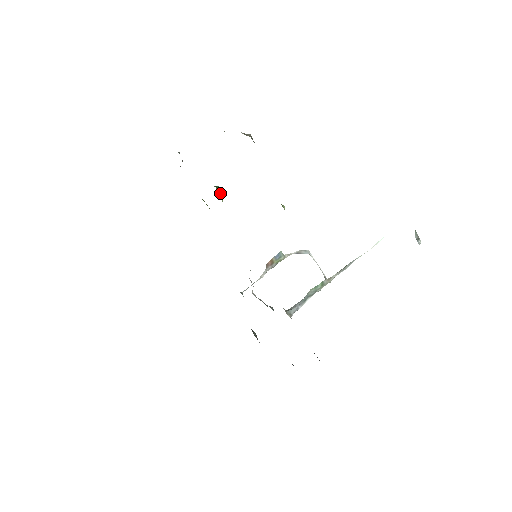
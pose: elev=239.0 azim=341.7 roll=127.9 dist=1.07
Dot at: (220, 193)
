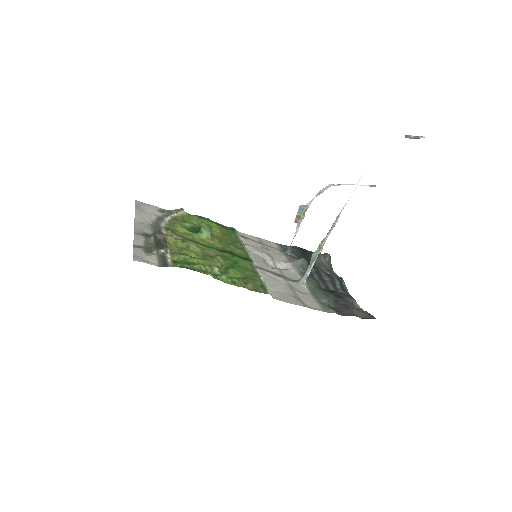
Dot at: (204, 234)
